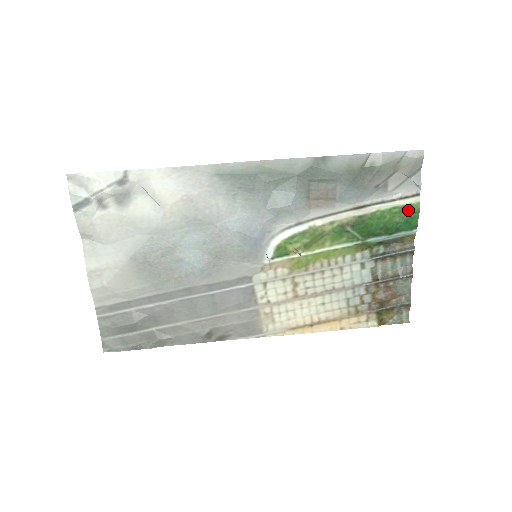
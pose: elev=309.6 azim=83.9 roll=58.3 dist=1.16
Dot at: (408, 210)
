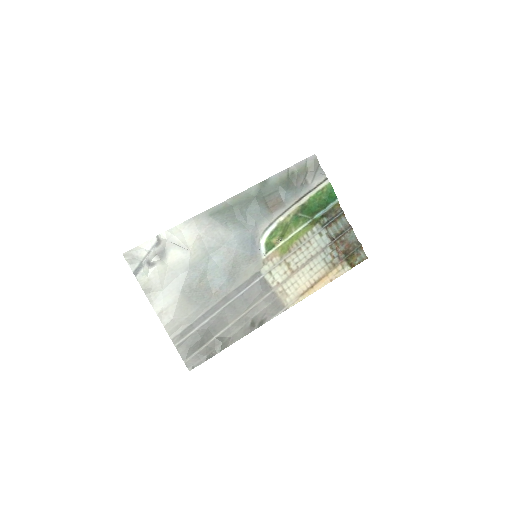
Dot at: (326, 190)
